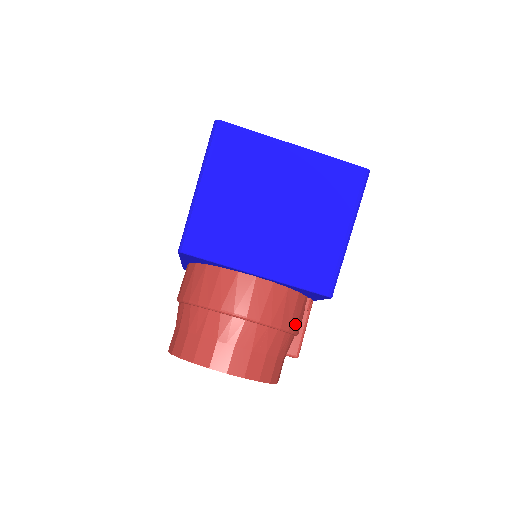
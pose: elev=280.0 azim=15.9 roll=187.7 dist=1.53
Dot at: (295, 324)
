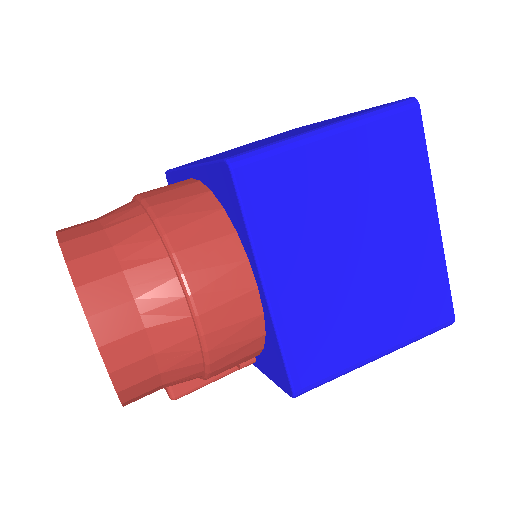
Dot at: (220, 372)
